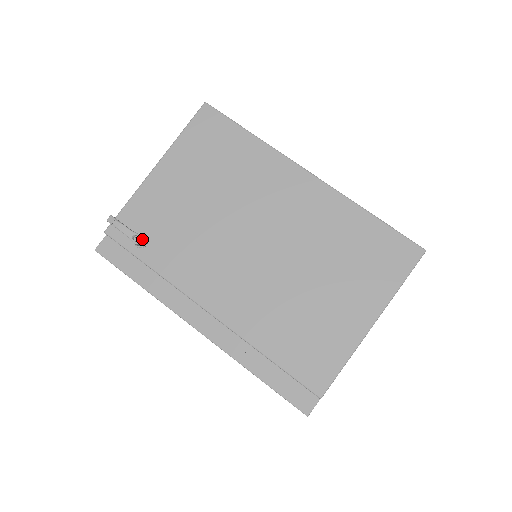
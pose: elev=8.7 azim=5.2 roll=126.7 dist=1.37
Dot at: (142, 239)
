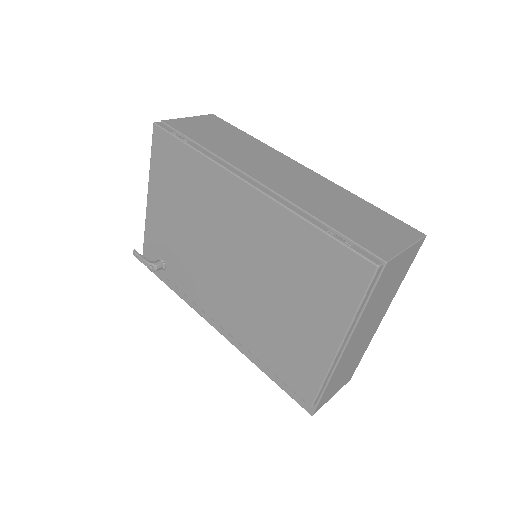
Dot at: (156, 267)
